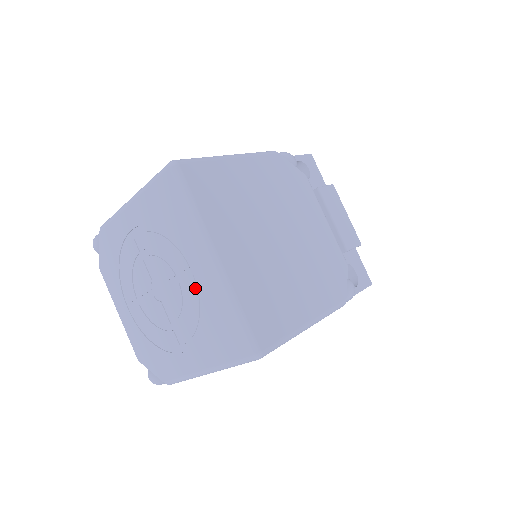
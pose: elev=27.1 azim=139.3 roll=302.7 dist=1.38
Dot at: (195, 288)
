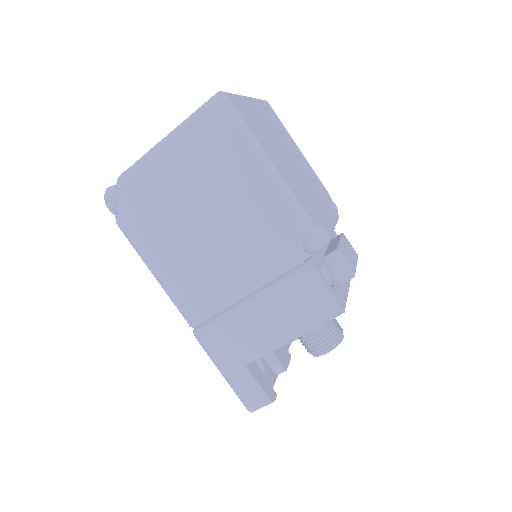
Dot at: occluded
